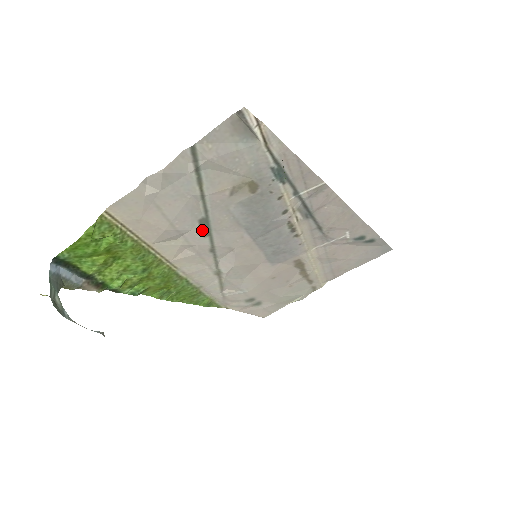
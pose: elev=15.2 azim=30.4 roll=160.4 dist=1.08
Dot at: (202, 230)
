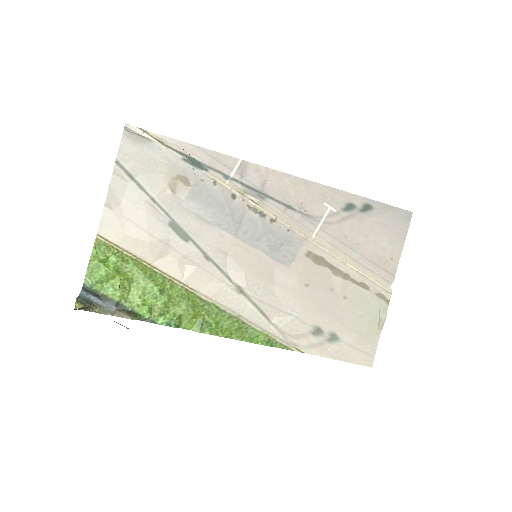
Dot at: (180, 235)
